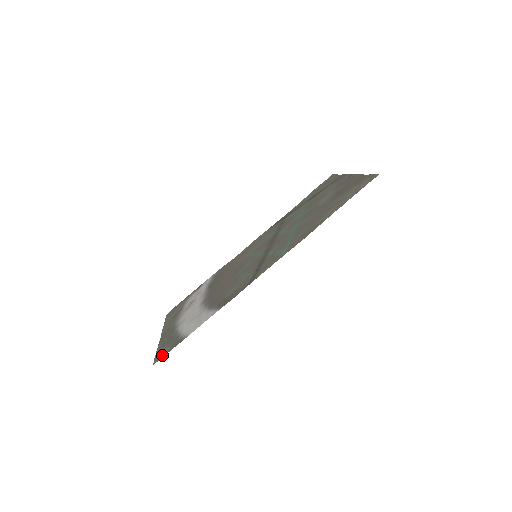
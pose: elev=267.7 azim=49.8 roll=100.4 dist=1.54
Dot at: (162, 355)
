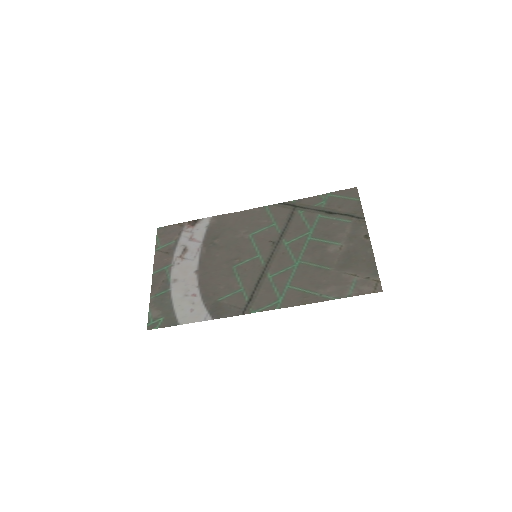
Dot at: (156, 324)
